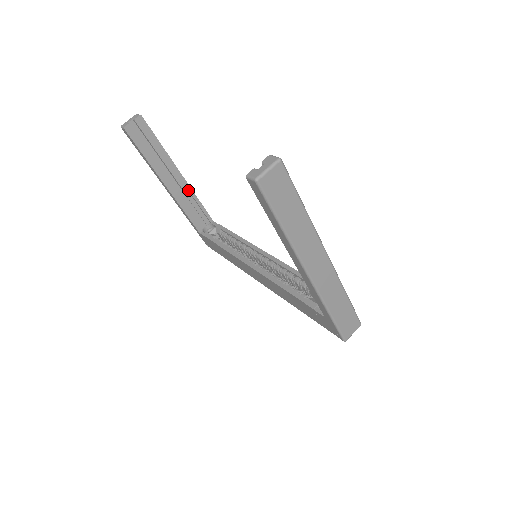
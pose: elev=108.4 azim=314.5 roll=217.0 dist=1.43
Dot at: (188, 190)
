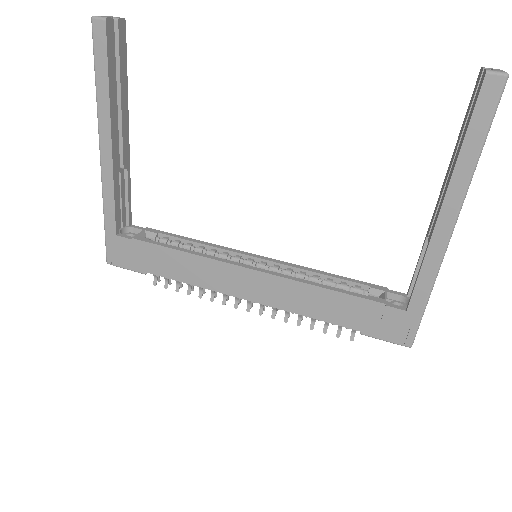
Dot at: (126, 163)
